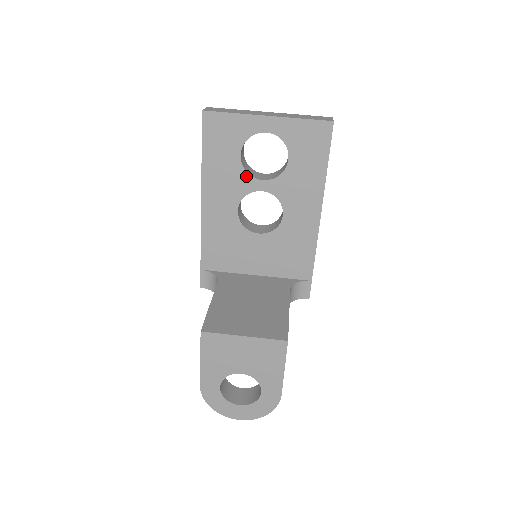
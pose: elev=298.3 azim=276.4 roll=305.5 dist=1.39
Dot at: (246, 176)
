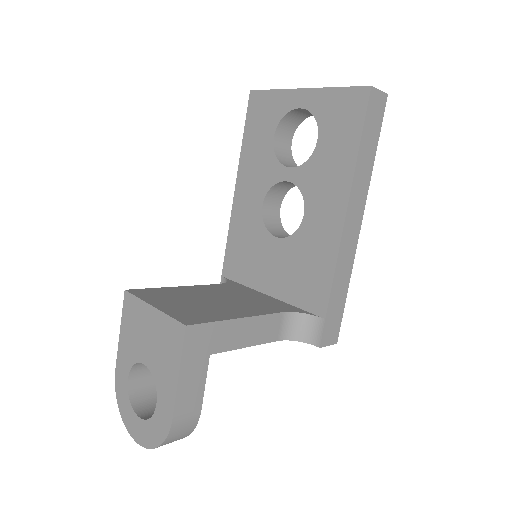
Dot at: (275, 162)
